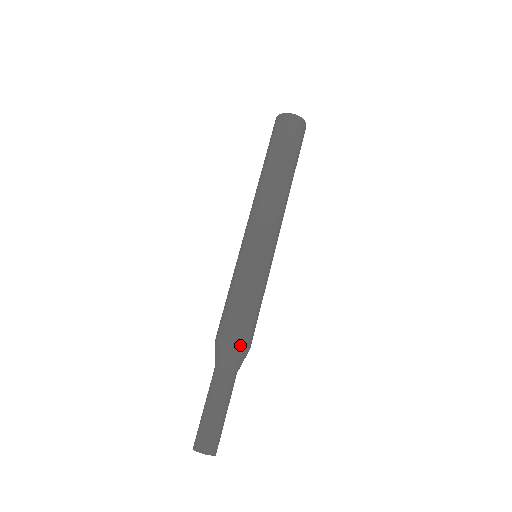
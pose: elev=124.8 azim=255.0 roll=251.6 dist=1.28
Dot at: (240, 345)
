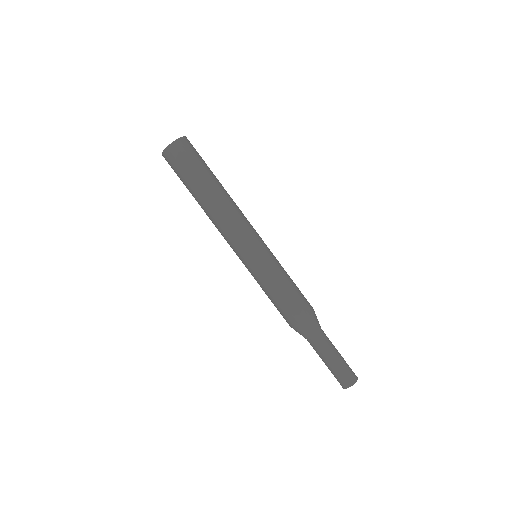
Dot at: (312, 313)
